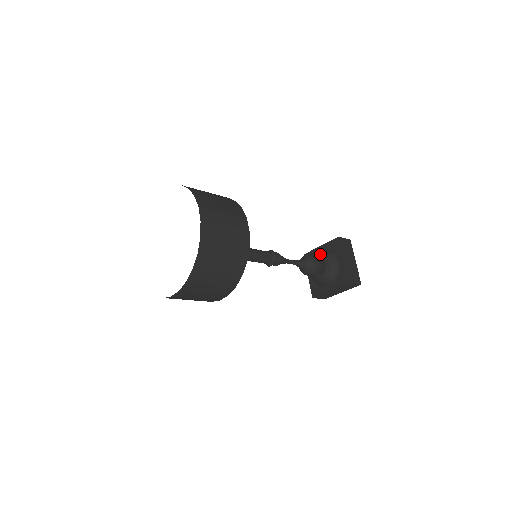
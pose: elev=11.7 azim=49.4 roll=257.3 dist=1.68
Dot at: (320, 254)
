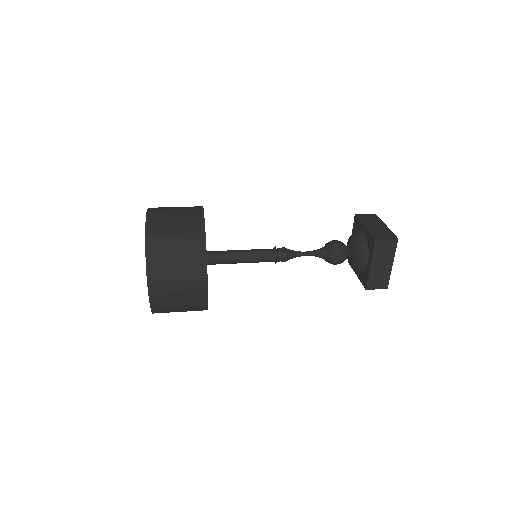
Dot at: (355, 241)
